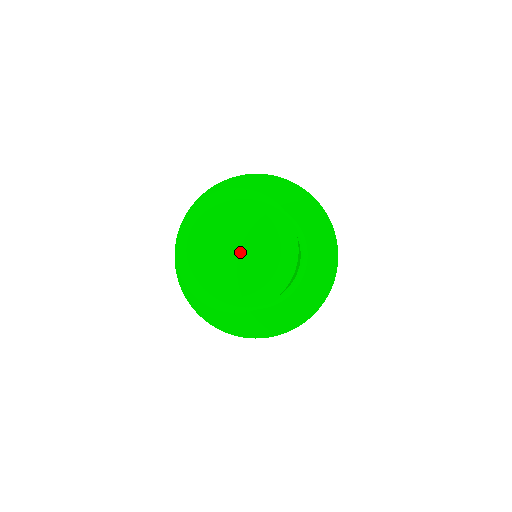
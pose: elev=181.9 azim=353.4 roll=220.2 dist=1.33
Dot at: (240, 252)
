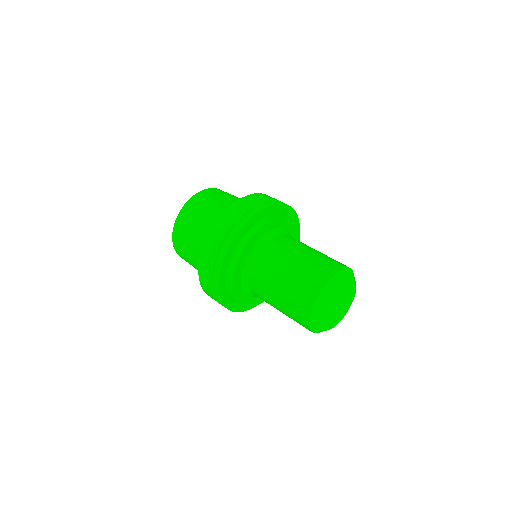
Dot at: (343, 303)
